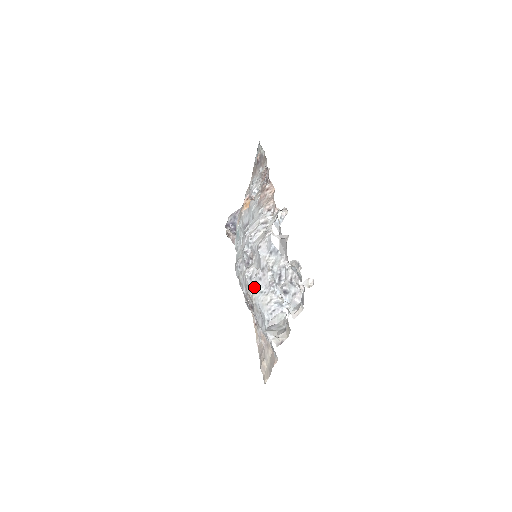
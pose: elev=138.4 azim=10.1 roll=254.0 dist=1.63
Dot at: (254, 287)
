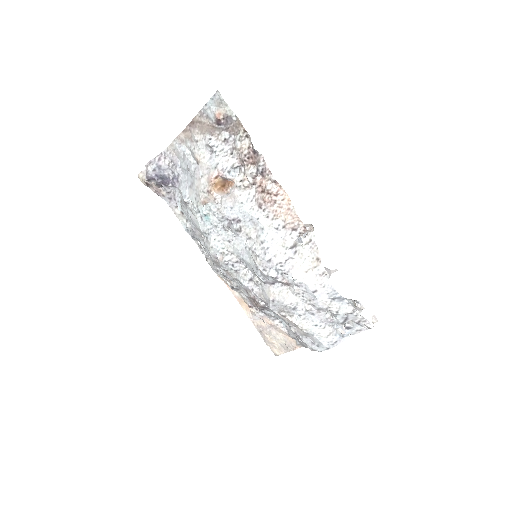
Dot at: (302, 318)
